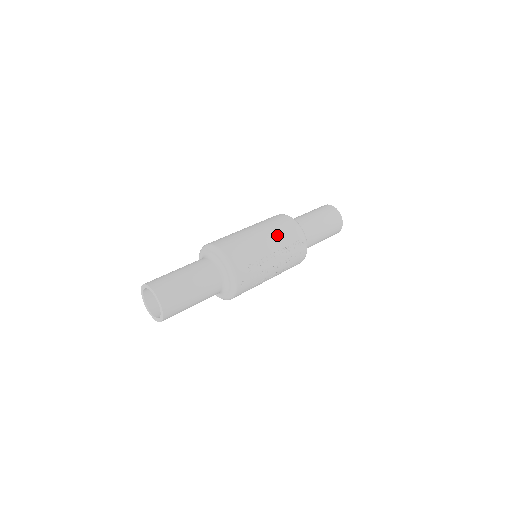
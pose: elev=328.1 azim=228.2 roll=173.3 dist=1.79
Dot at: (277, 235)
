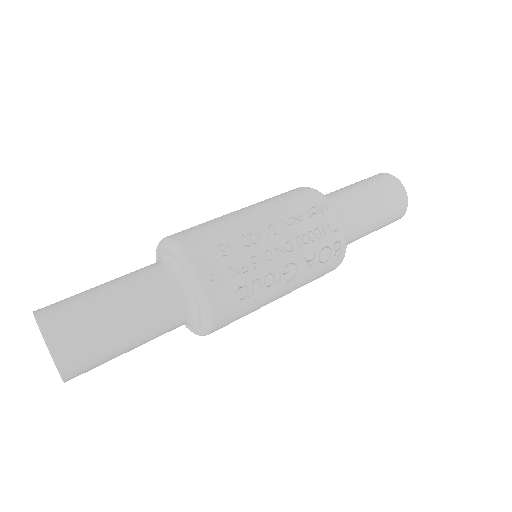
Dot at: (272, 204)
